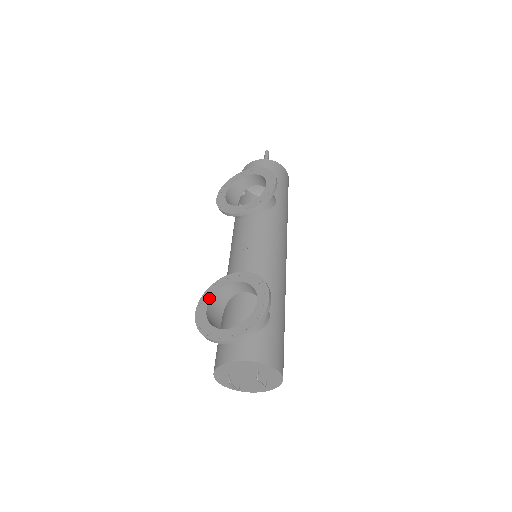
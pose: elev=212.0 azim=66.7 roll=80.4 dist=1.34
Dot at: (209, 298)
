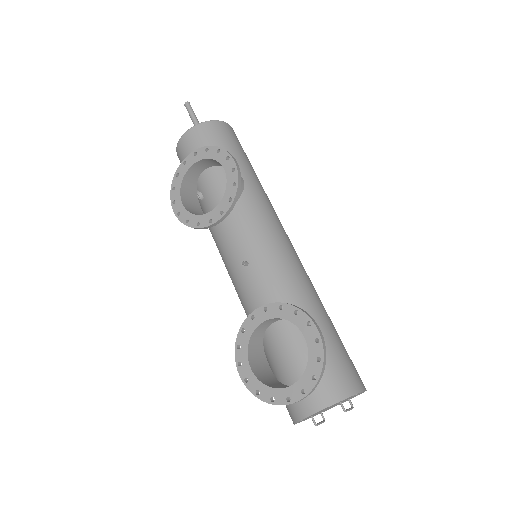
Dot at: (245, 352)
